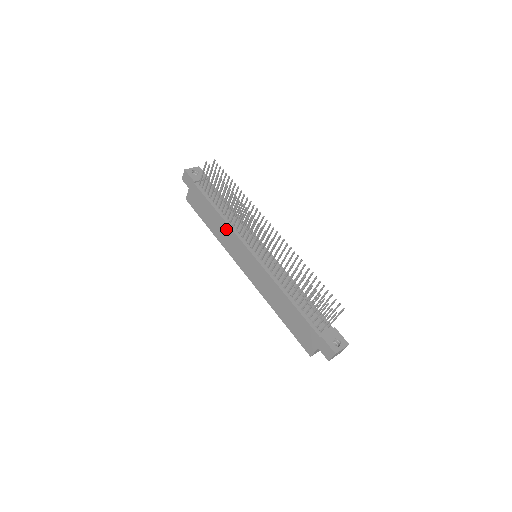
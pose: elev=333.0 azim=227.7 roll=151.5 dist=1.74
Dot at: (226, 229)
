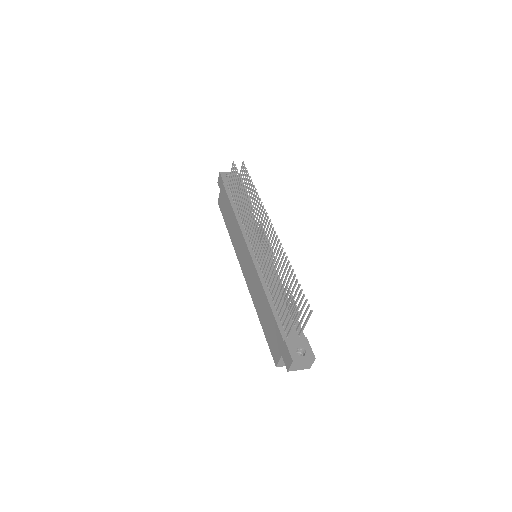
Dot at: (236, 227)
